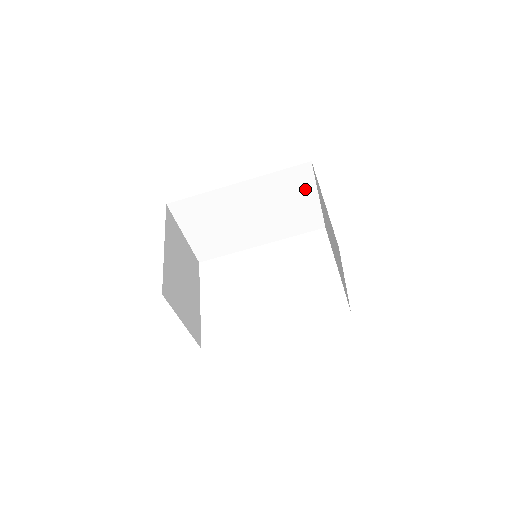
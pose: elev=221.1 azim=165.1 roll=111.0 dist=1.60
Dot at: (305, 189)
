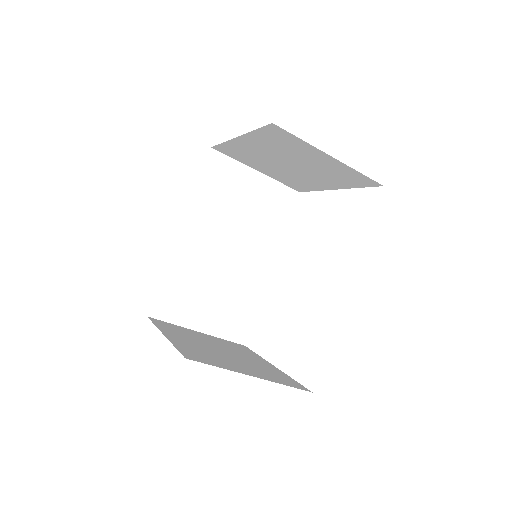
Dot at: (238, 177)
